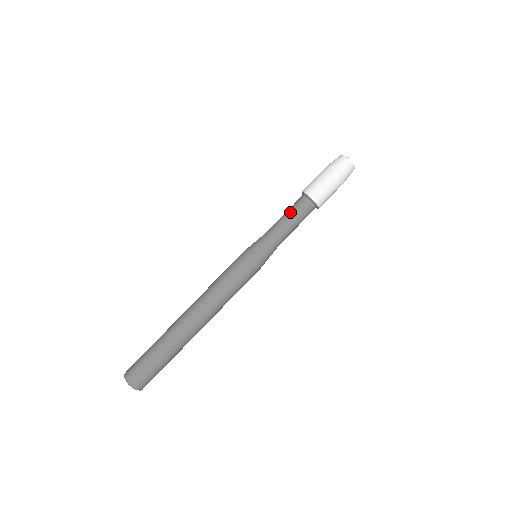
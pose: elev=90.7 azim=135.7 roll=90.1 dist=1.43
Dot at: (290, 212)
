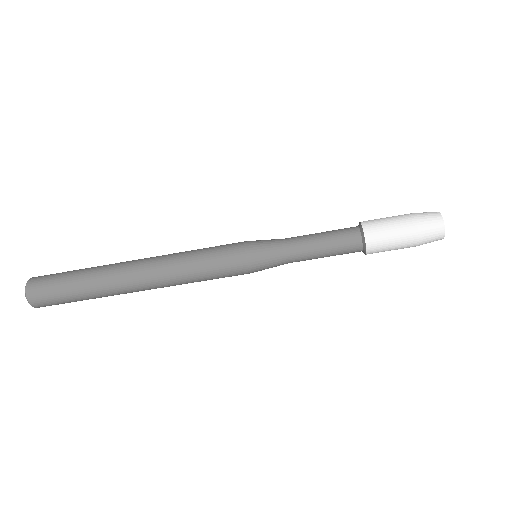
Dot at: (330, 238)
